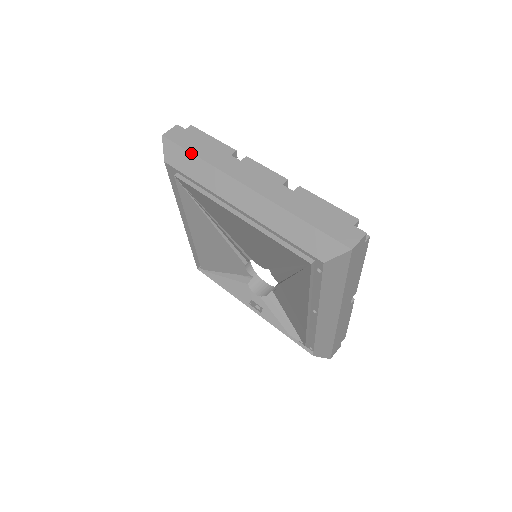
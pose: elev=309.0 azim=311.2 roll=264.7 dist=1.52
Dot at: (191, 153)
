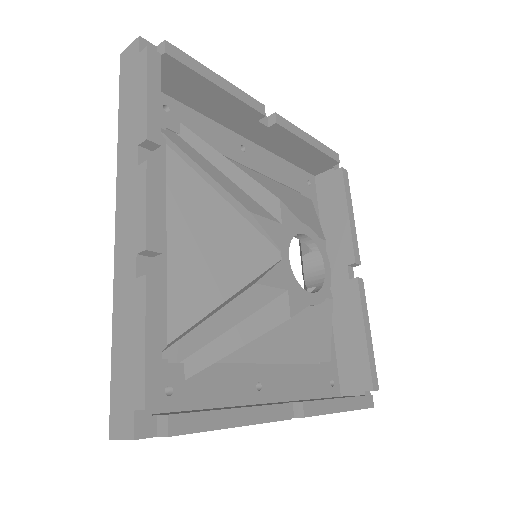
Dot at: (118, 112)
